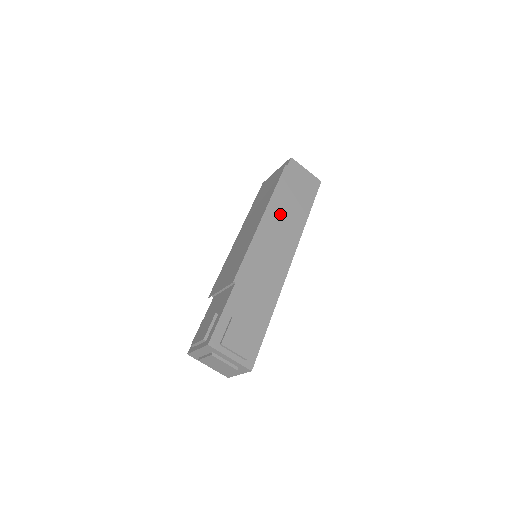
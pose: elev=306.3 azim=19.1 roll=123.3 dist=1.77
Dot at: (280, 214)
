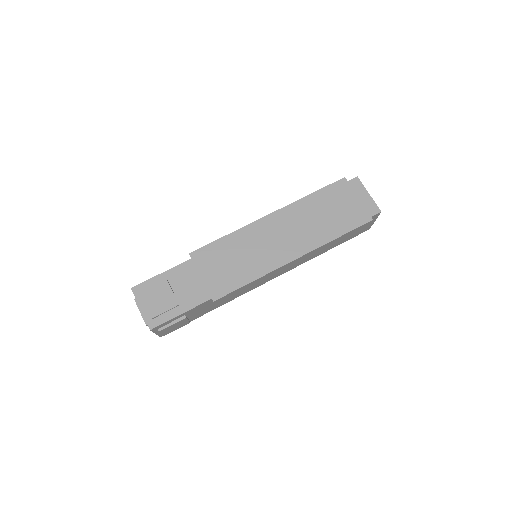
Dot at: (309, 253)
